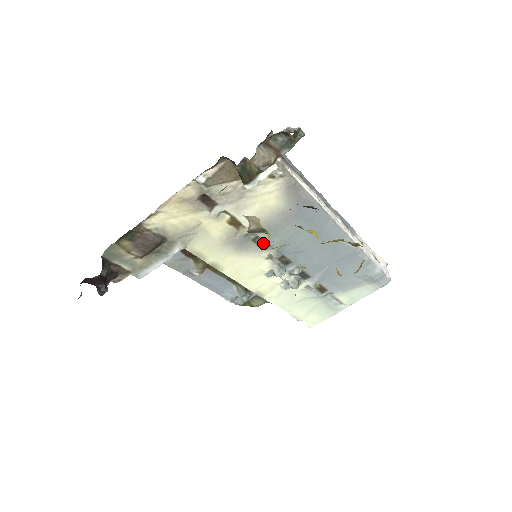
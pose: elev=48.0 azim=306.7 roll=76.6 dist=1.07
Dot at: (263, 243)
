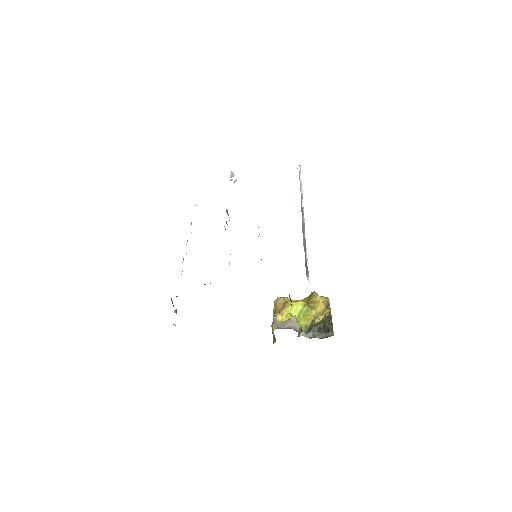
Dot at: occluded
